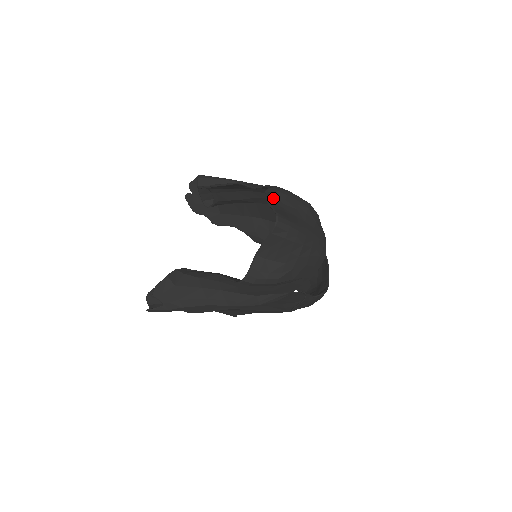
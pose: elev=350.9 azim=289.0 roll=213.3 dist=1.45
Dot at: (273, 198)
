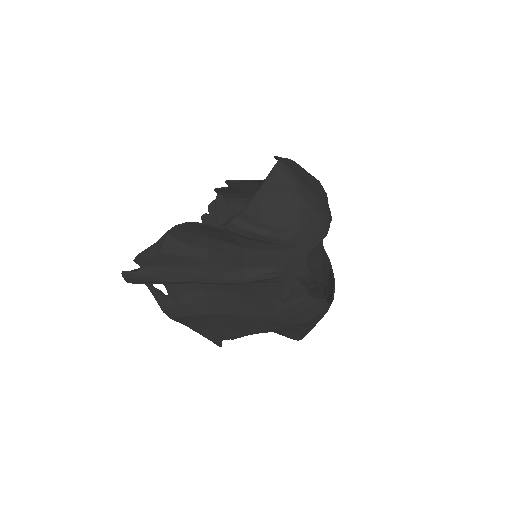
Dot at: occluded
